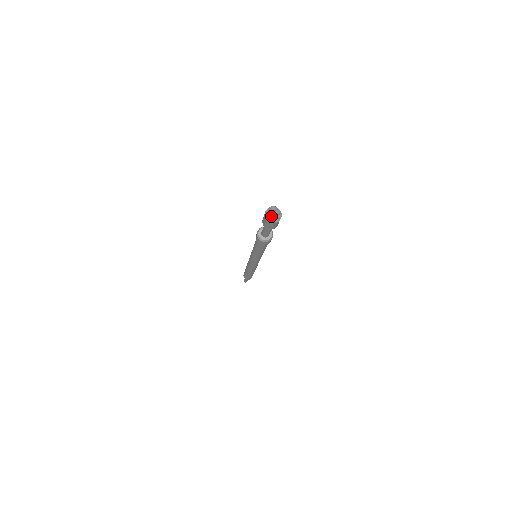
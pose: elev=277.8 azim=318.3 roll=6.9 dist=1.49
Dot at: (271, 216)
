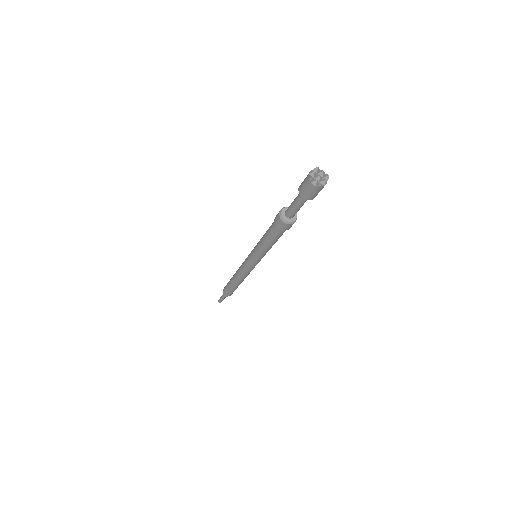
Dot at: (316, 180)
